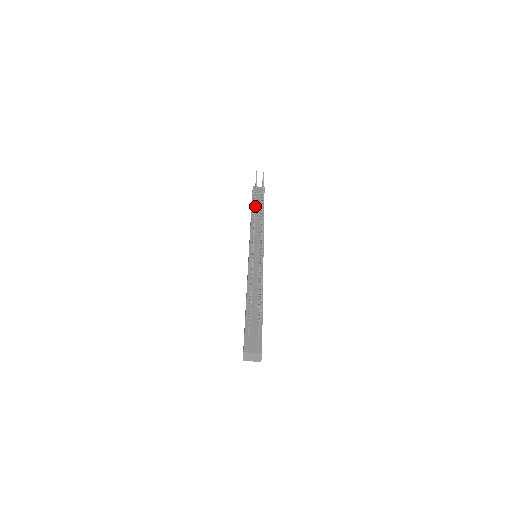
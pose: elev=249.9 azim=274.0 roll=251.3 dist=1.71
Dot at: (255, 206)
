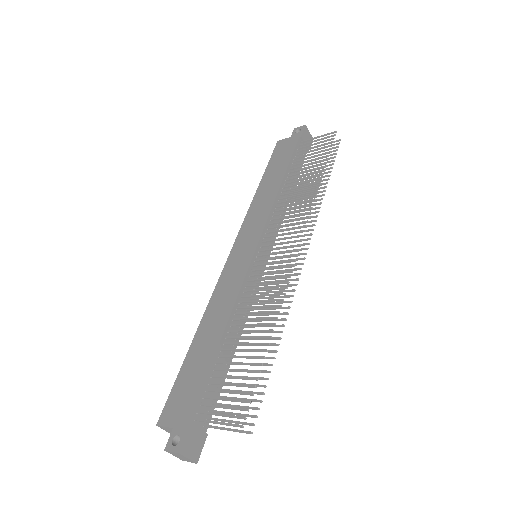
Dot at: occluded
